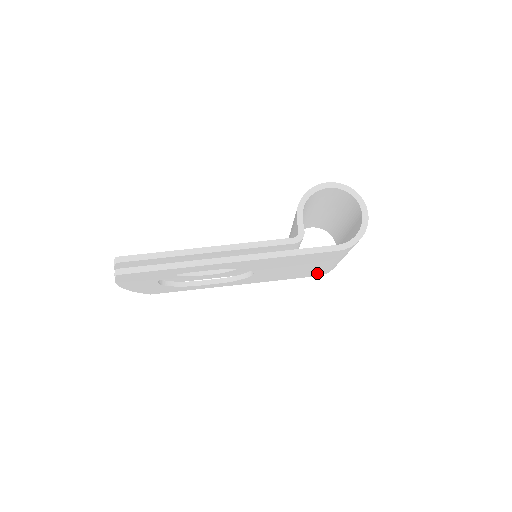
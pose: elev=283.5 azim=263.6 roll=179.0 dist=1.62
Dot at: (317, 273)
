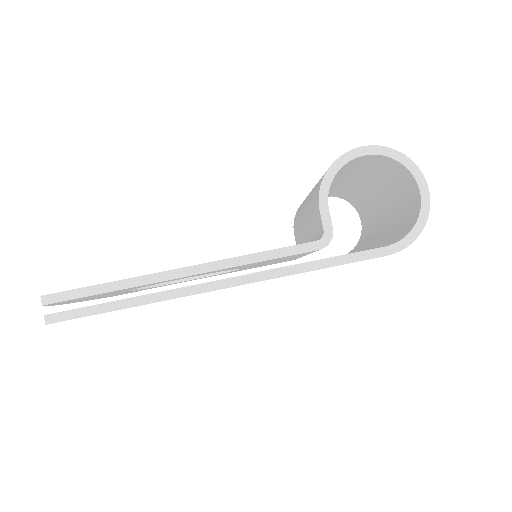
Dot at: occluded
